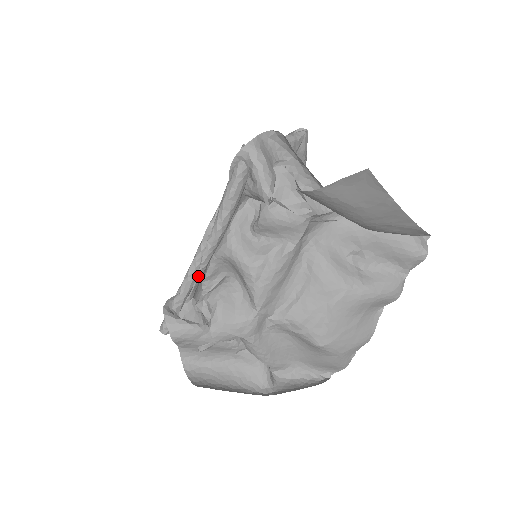
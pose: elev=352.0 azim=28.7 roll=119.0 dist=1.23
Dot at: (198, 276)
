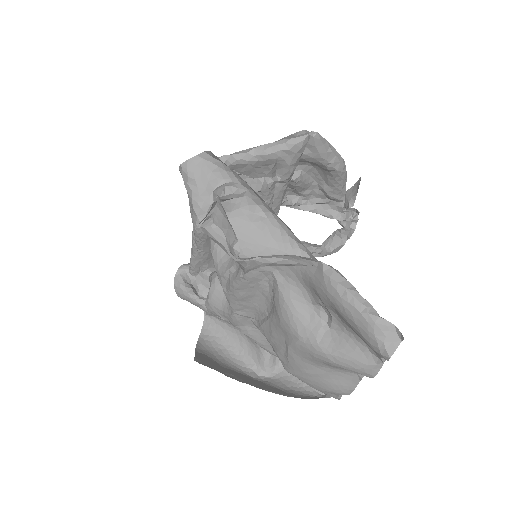
Dot at: (200, 256)
